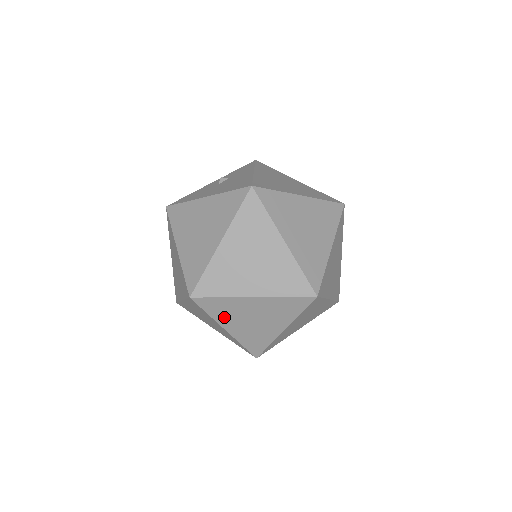
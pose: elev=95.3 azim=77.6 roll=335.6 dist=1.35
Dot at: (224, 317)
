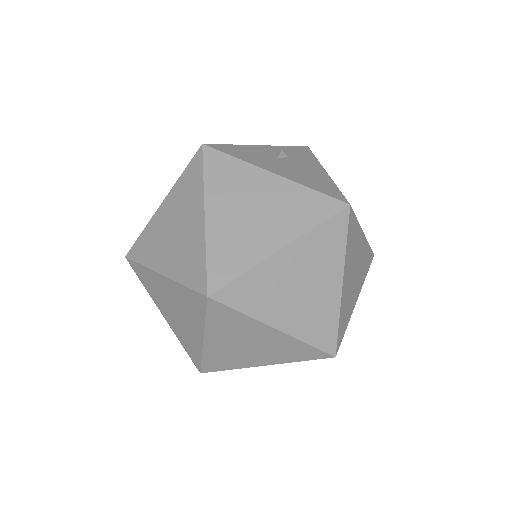
Dot at: (219, 330)
